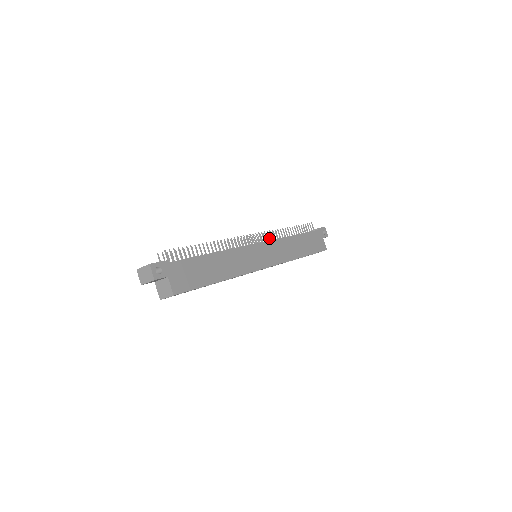
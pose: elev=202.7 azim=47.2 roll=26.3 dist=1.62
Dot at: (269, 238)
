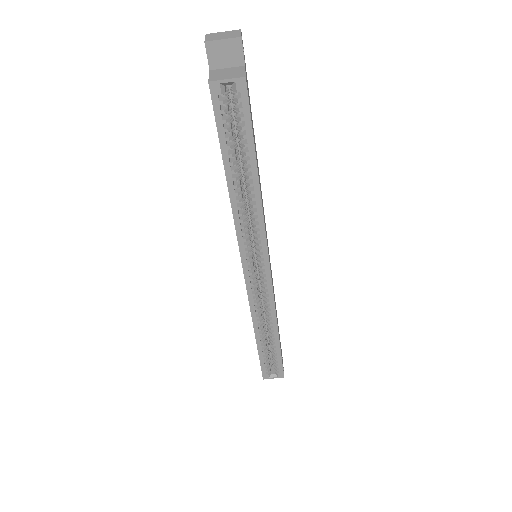
Dot at: occluded
